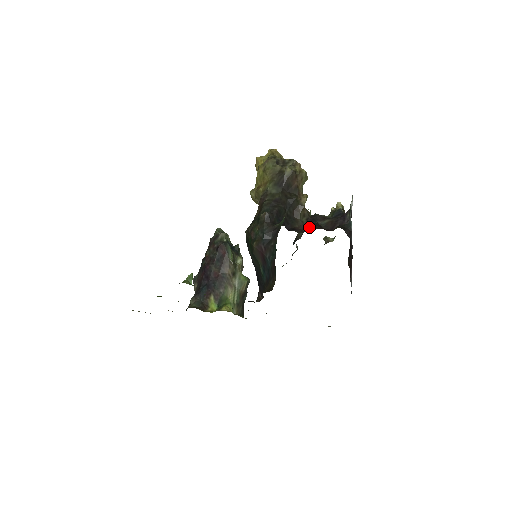
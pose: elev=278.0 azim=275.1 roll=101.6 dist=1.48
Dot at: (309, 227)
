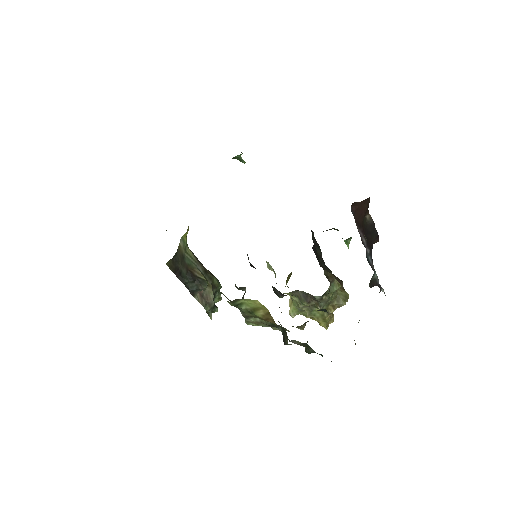
Dot at: occluded
